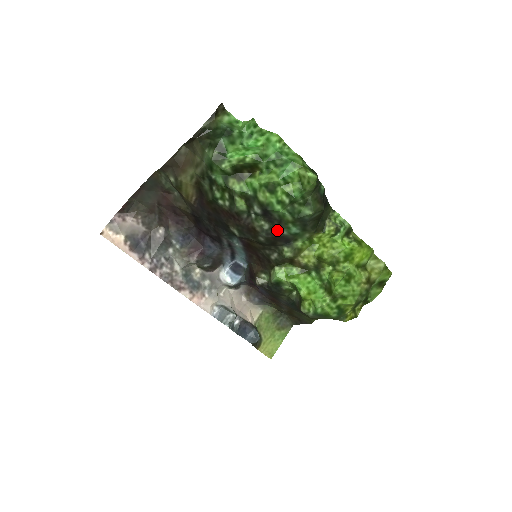
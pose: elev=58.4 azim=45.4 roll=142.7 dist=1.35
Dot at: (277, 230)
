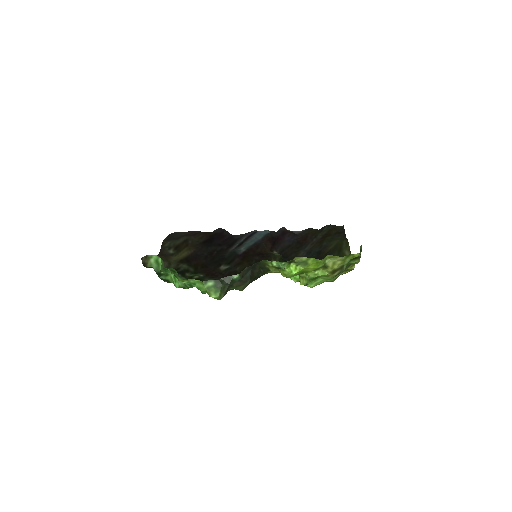
Dot at: occluded
